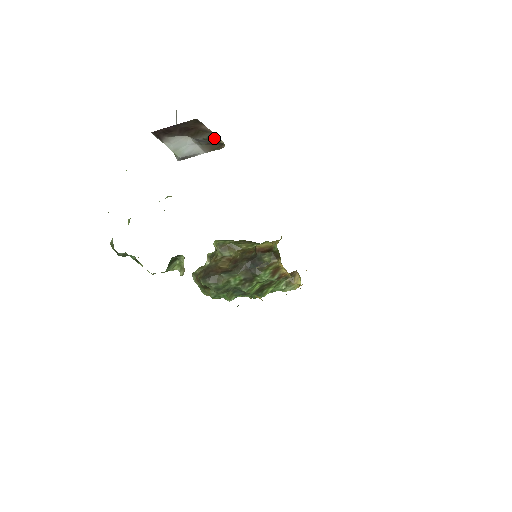
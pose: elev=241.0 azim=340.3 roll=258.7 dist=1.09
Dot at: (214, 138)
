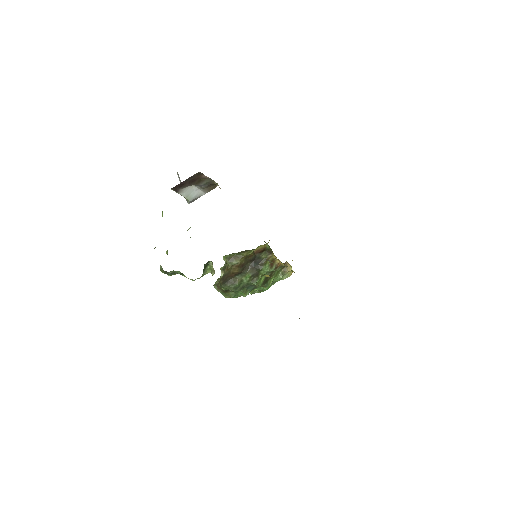
Dot at: (210, 182)
